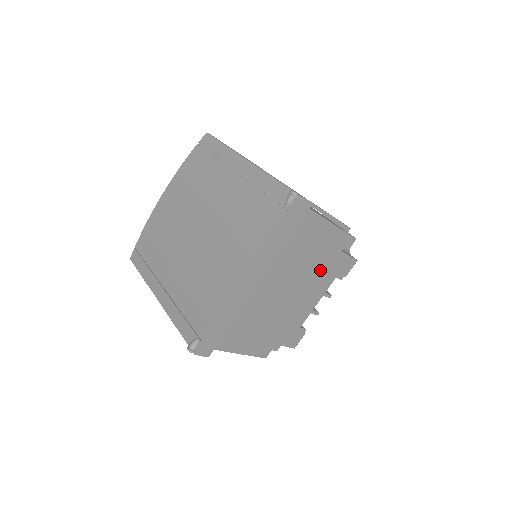
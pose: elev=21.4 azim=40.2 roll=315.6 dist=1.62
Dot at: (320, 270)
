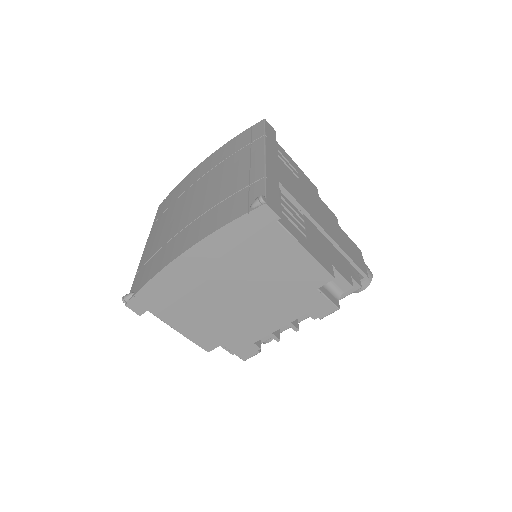
Dot at: (287, 295)
